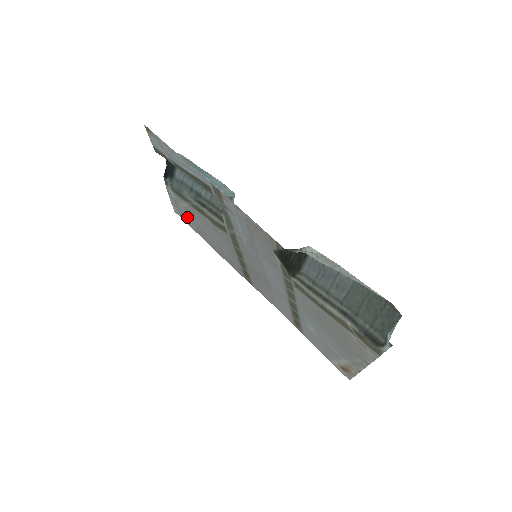
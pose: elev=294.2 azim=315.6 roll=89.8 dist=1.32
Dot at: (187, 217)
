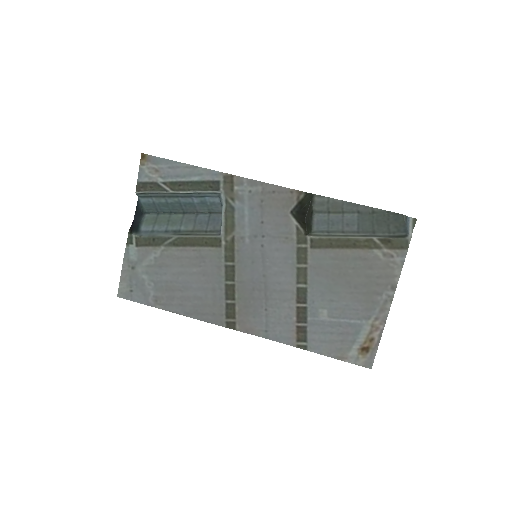
Dot at: (145, 284)
